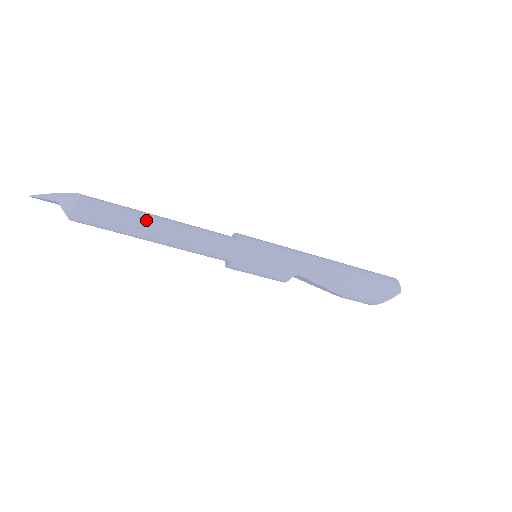
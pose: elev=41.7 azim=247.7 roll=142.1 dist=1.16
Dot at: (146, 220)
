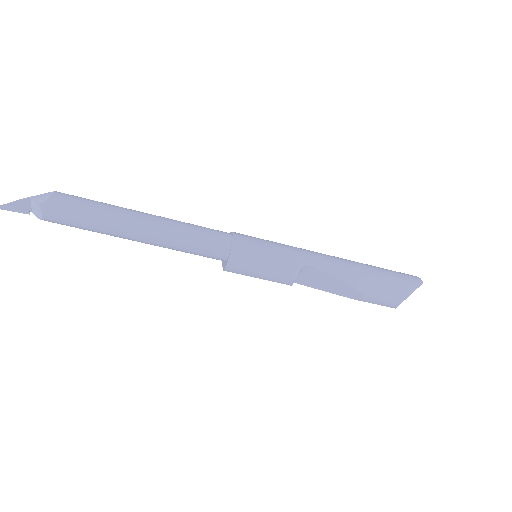
Dot at: (130, 211)
